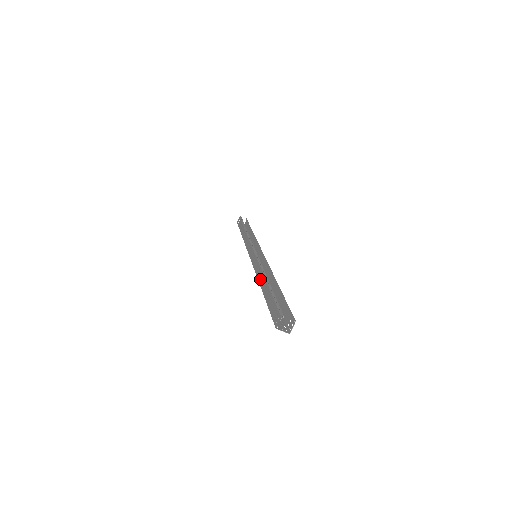
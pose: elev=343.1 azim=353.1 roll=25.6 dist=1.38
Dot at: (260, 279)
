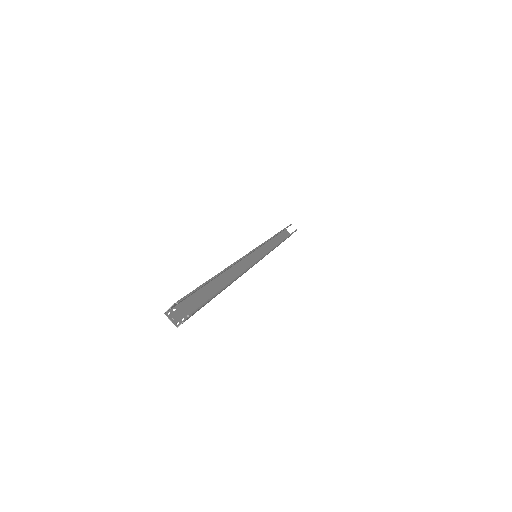
Dot at: occluded
